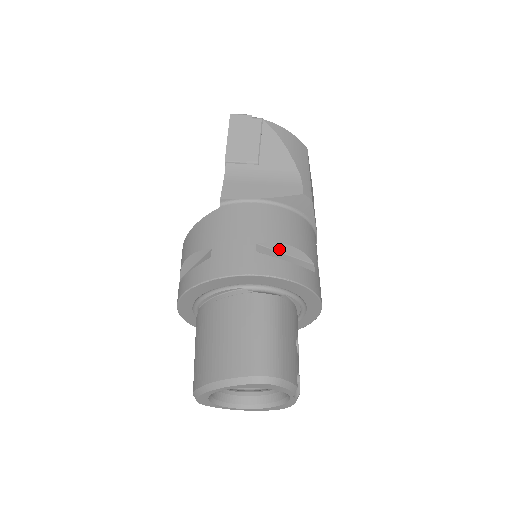
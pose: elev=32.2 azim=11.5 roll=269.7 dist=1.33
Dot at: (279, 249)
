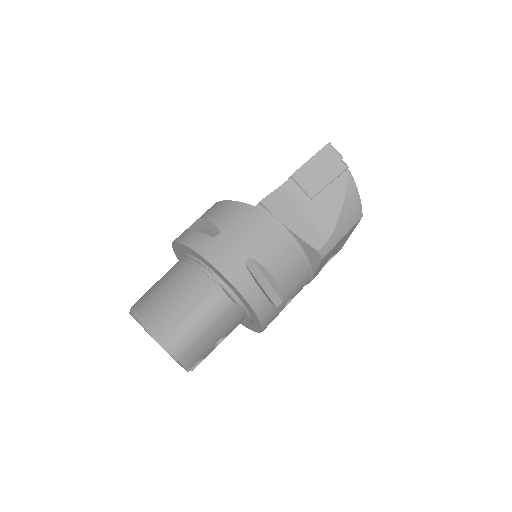
Dot at: (264, 273)
